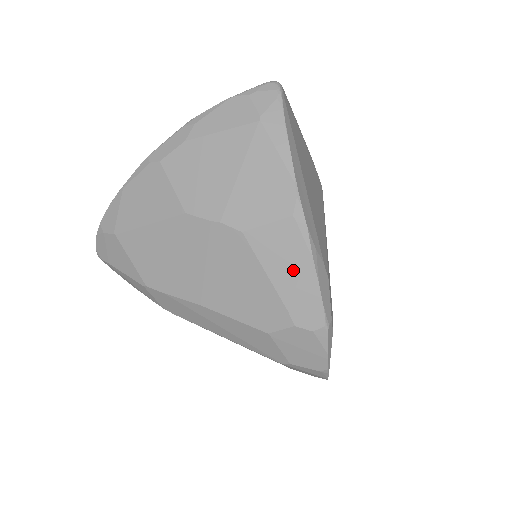
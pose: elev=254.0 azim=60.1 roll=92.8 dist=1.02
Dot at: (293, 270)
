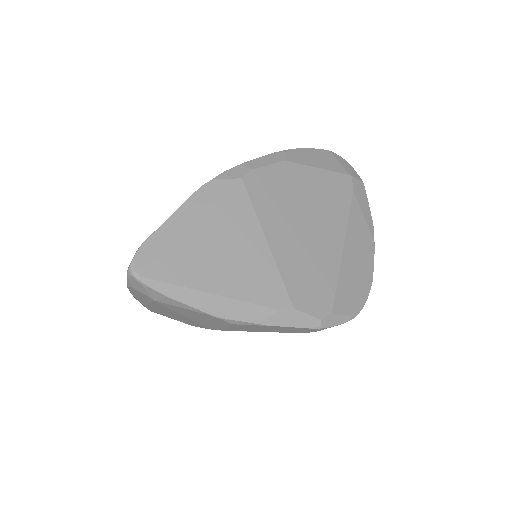
Dot at: (268, 329)
